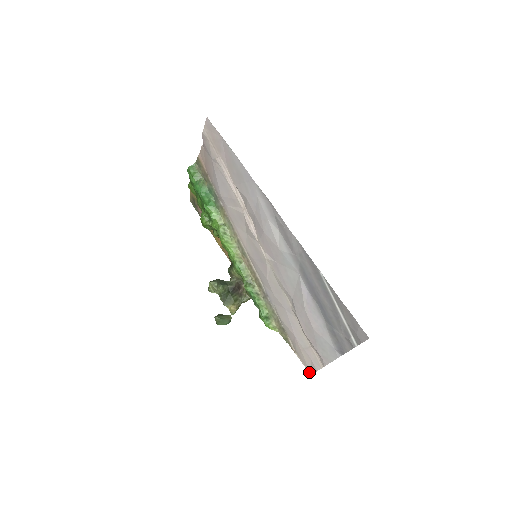
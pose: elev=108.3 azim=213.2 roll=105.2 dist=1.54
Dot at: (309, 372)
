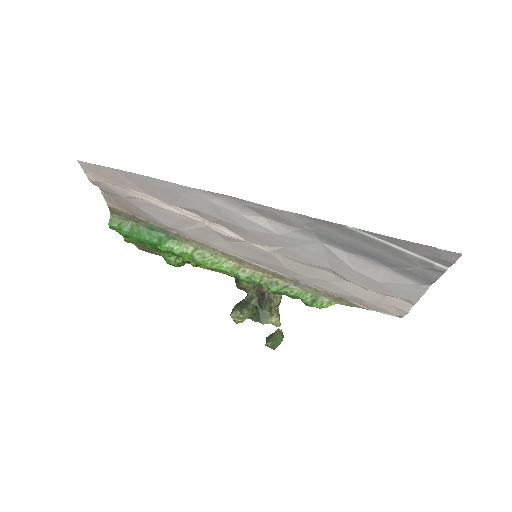
Dot at: occluded
